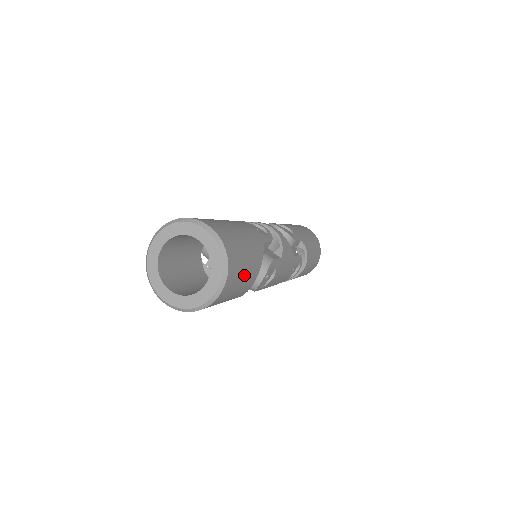
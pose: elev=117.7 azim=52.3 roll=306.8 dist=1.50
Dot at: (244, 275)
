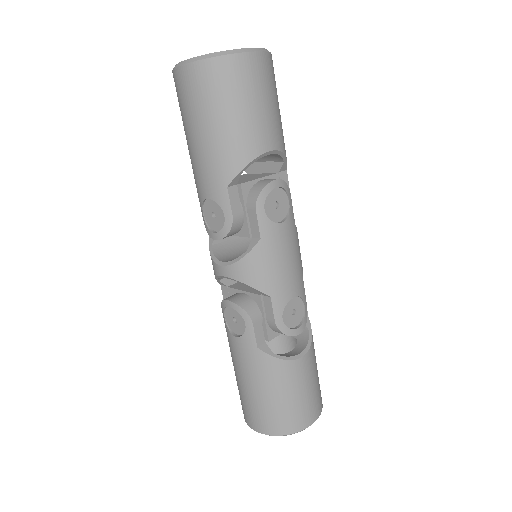
Dot at: (272, 103)
